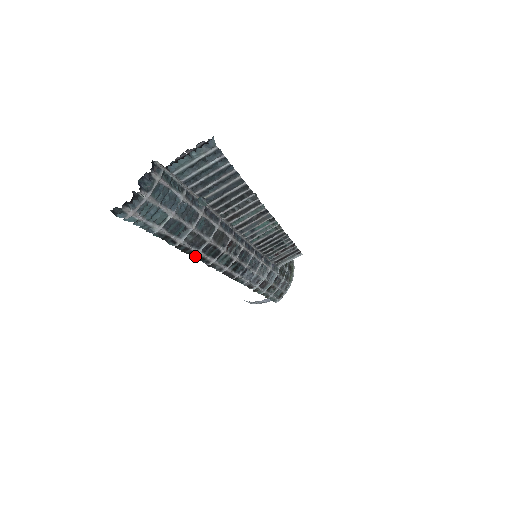
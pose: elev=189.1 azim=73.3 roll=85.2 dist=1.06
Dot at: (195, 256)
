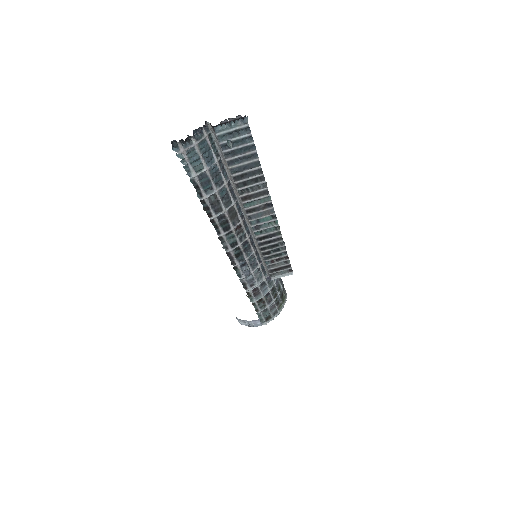
Dot at: (211, 220)
